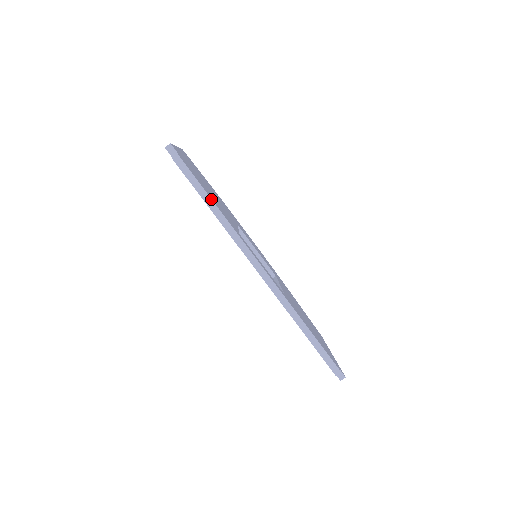
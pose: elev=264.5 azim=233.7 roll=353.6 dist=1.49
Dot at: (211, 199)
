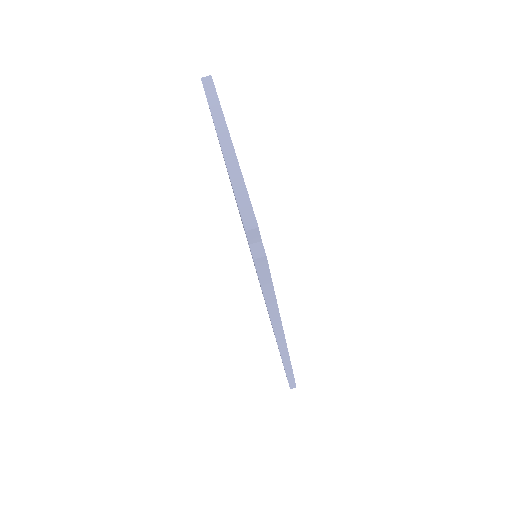
Dot at: (275, 298)
